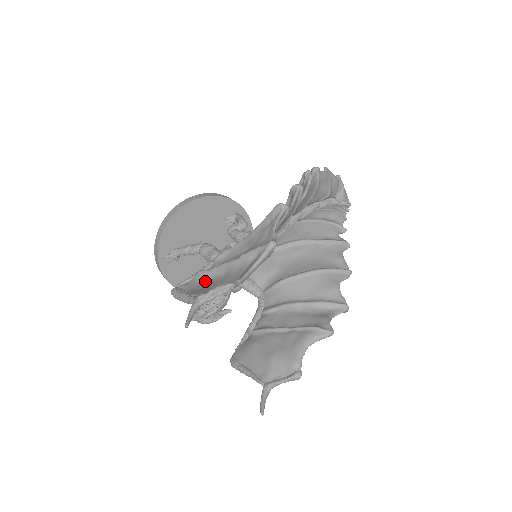
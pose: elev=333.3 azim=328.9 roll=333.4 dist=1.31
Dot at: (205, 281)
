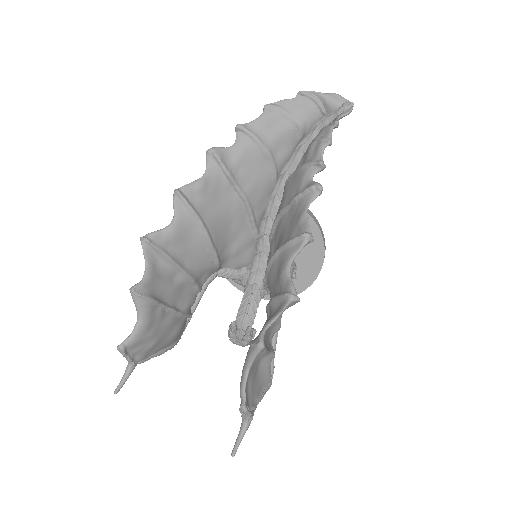
Dot at: occluded
